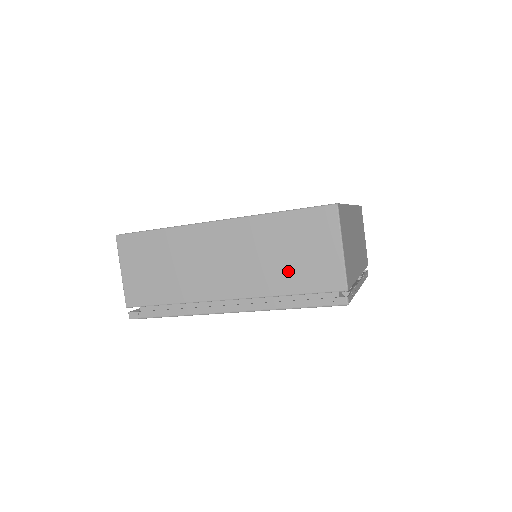
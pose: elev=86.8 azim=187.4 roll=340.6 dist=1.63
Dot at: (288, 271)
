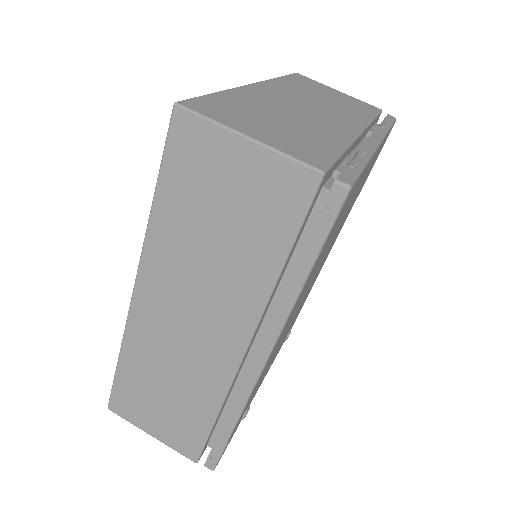
Dot at: (244, 246)
